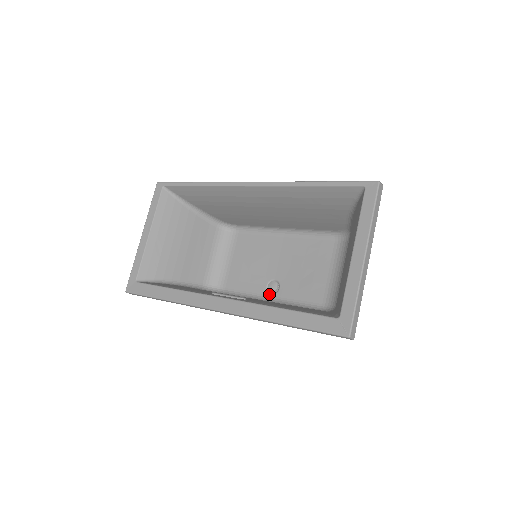
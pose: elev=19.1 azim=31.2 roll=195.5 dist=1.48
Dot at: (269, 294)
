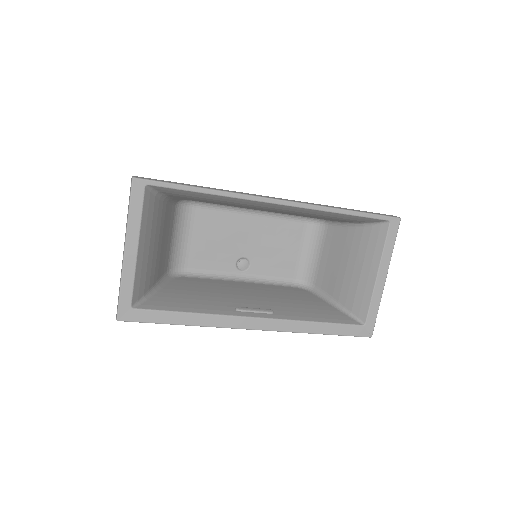
Dot at: (239, 271)
